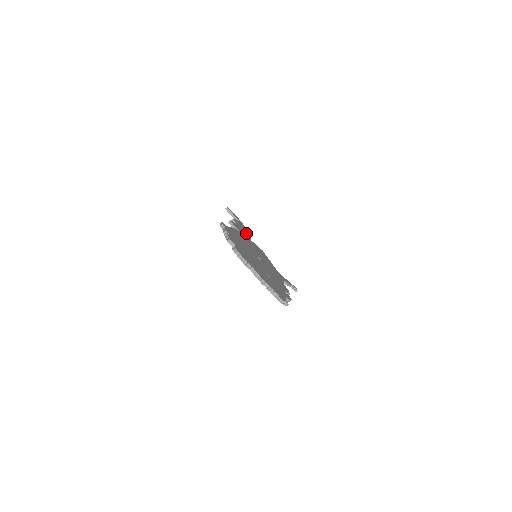
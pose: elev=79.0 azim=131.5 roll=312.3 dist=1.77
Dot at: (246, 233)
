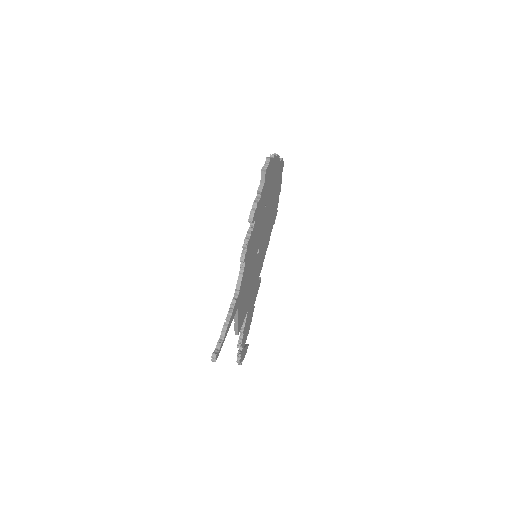
Dot at: (248, 320)
